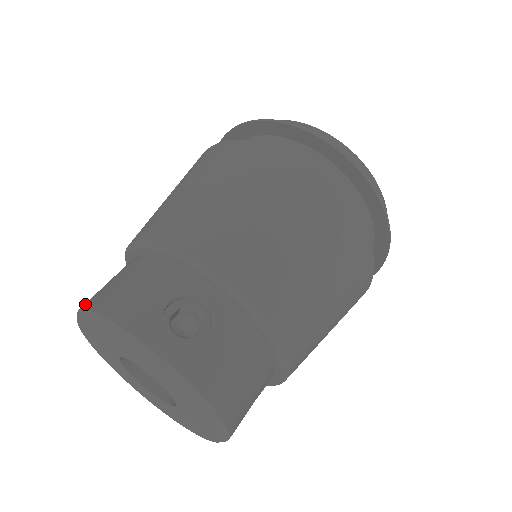
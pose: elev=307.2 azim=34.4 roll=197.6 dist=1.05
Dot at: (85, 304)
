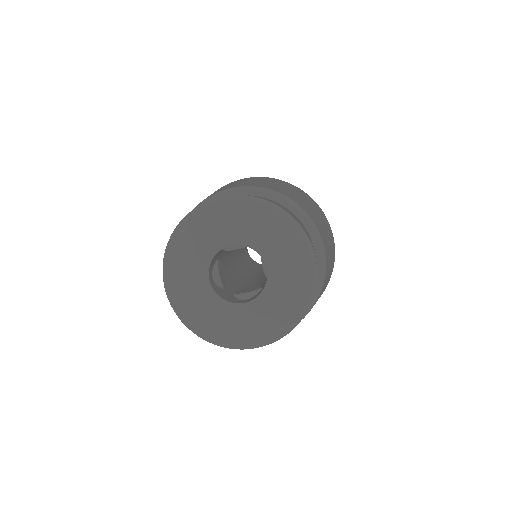
Dot at: (254, 196)
